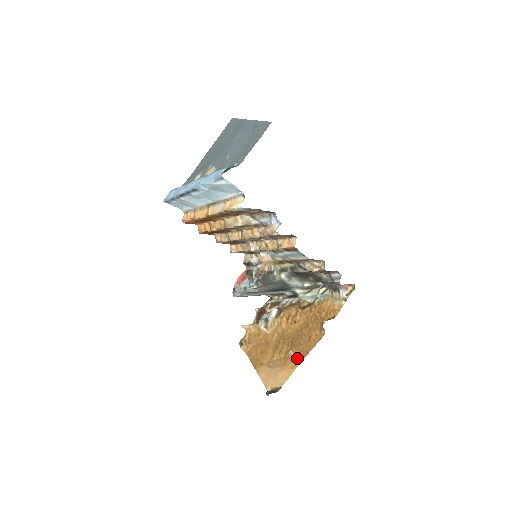
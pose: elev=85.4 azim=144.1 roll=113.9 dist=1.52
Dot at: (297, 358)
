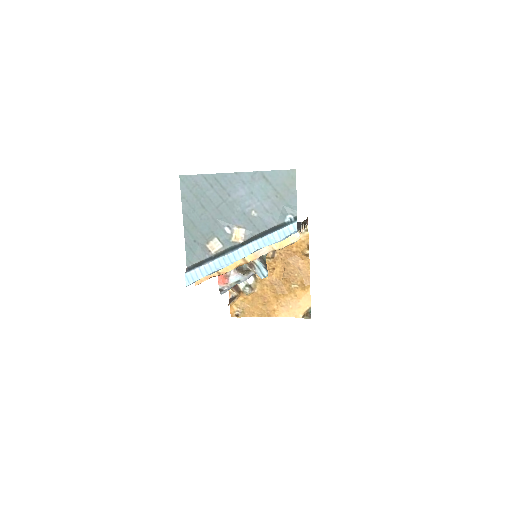
Dot at: (305, 285)
